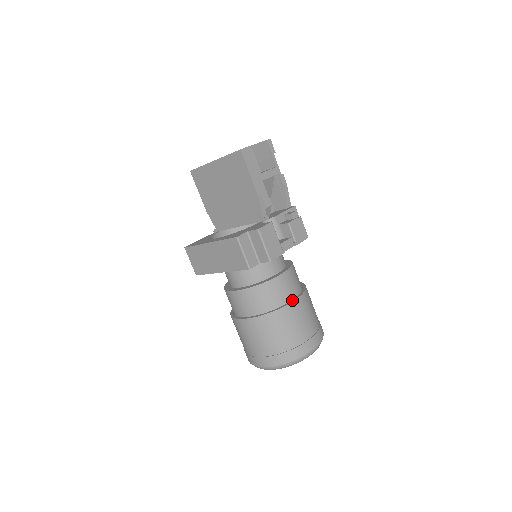
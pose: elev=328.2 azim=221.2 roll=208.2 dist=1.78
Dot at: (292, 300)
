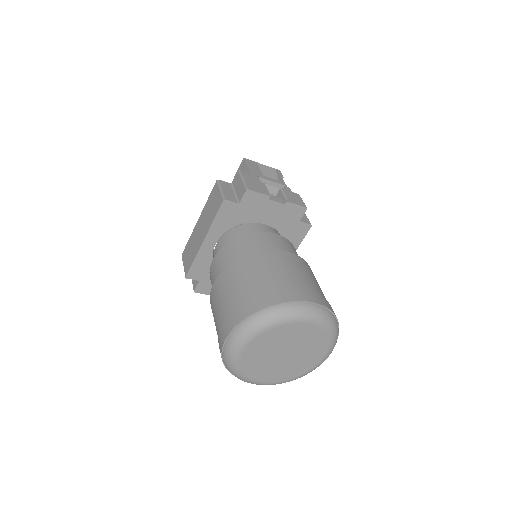
Dot at: (280, 252)
